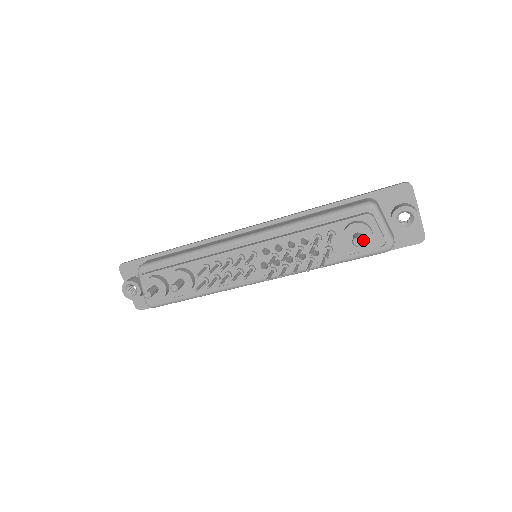
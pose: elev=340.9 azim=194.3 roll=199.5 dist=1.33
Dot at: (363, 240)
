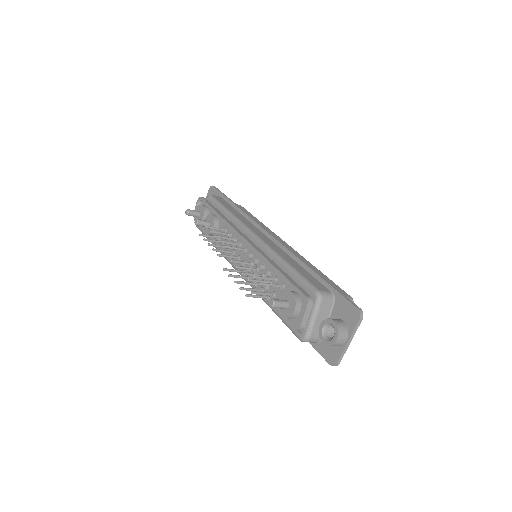
Dot at: (287, 311)
